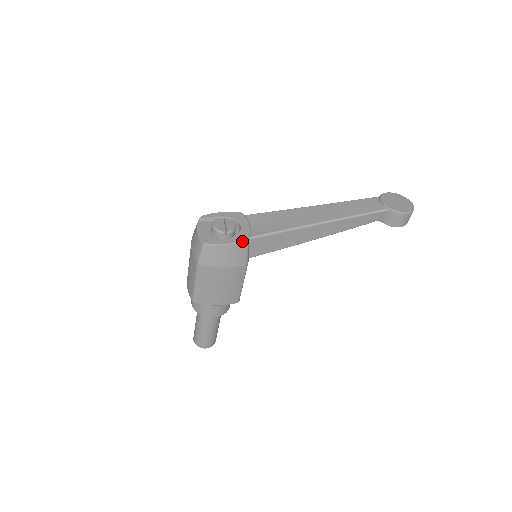
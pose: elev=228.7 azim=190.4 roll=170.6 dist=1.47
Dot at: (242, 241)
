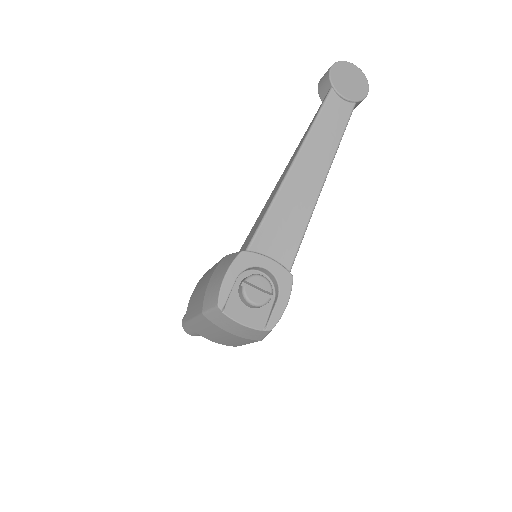
Dot at: occluded
